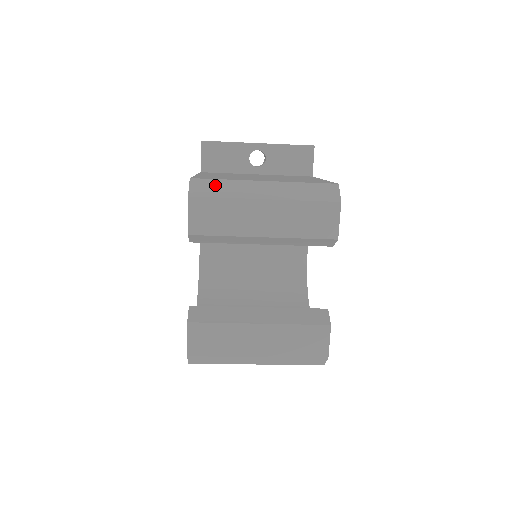
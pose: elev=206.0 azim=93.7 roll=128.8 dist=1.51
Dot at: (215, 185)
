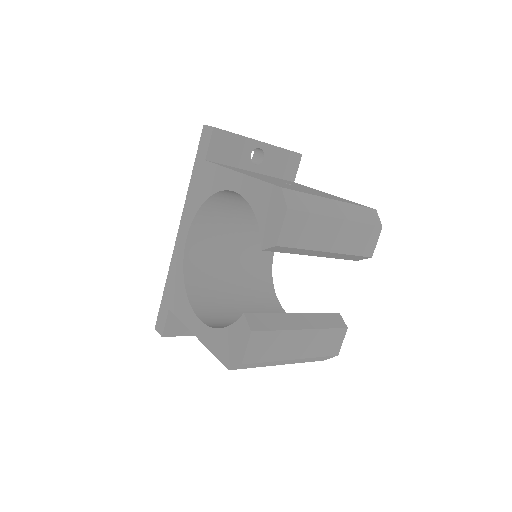
Dot at: (302, 198)
